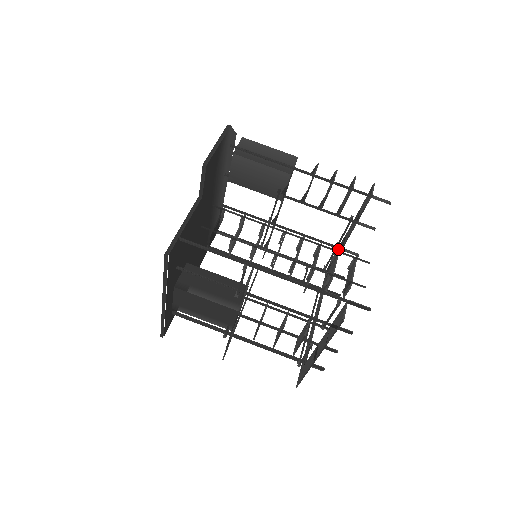
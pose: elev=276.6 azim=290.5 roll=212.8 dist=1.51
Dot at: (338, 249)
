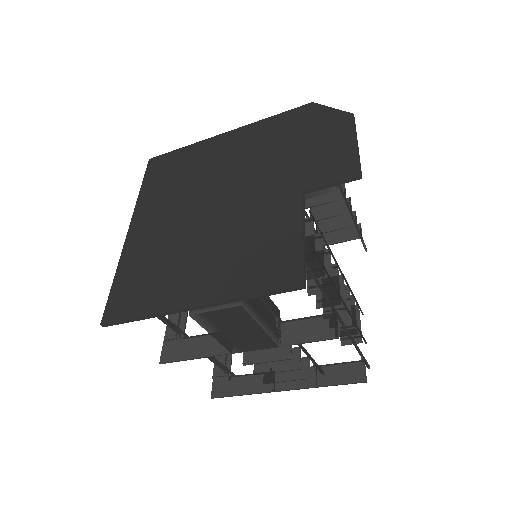
Dot at: occluded
